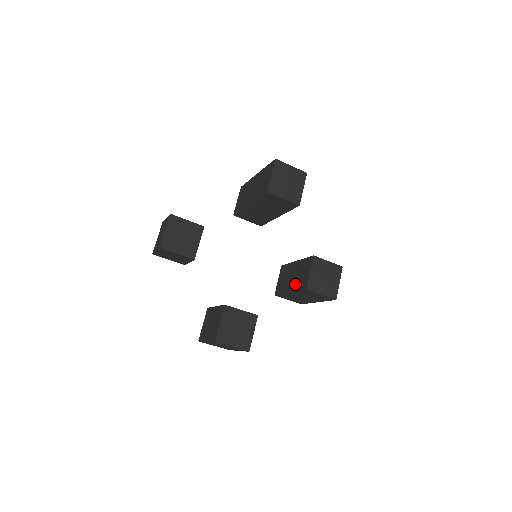
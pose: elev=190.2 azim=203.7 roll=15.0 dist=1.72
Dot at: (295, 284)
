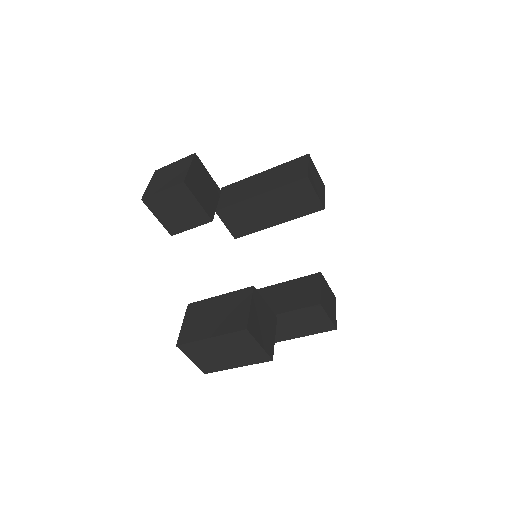
Dot at: (292, 303)
